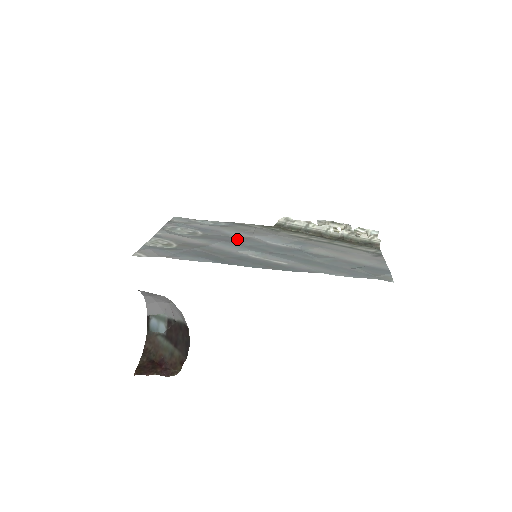
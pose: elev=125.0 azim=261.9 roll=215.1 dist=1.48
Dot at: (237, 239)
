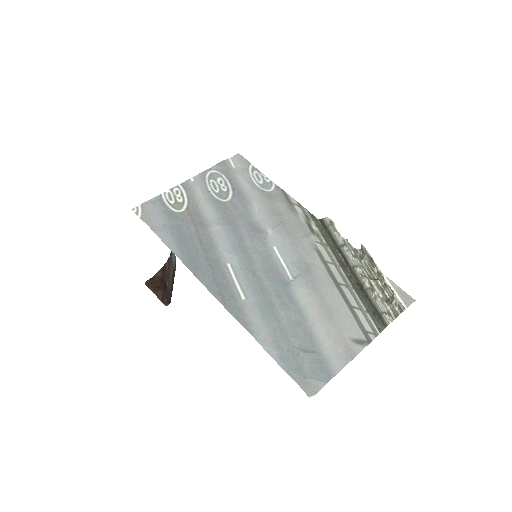
Dot at: (249, 228)
